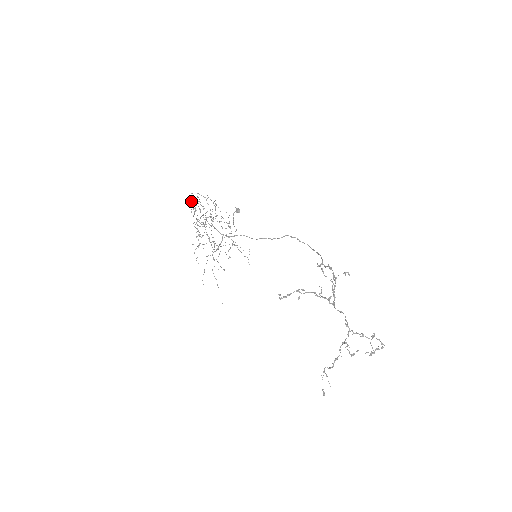
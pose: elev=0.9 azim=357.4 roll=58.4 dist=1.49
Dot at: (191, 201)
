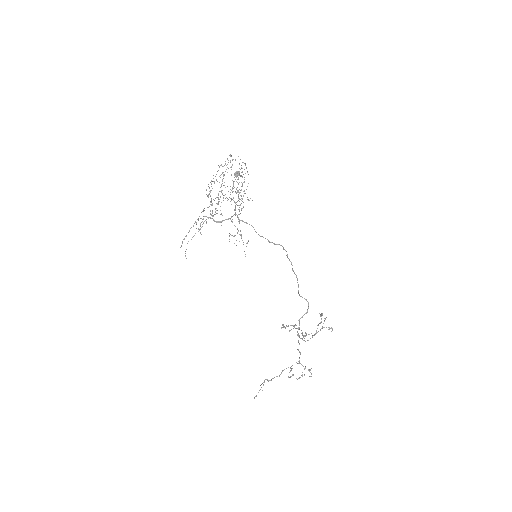
Dot at: (227, 159)
